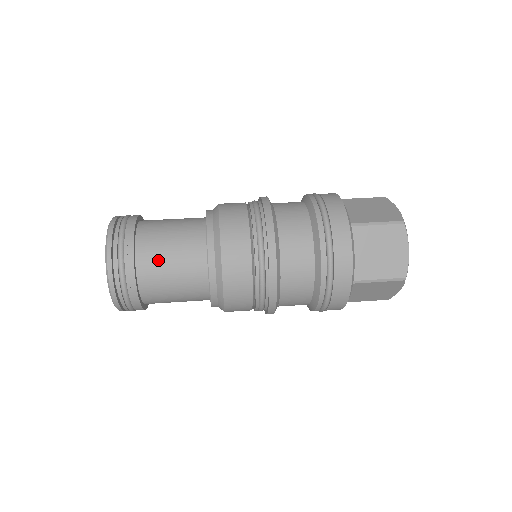
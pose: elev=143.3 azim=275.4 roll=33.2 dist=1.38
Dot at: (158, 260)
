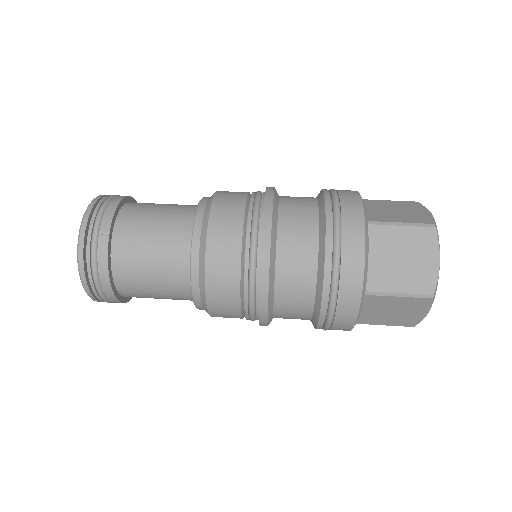
Dot at: (137, 242)
